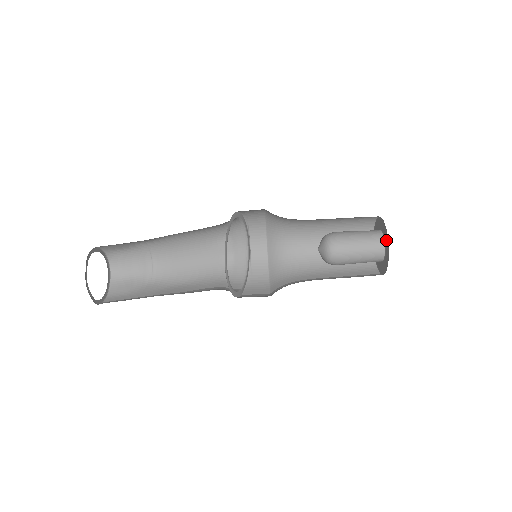
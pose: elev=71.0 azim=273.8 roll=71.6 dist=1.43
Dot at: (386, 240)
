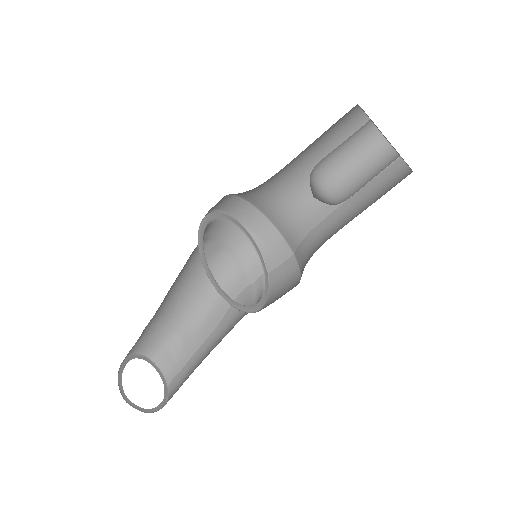
Dot at: occluded
